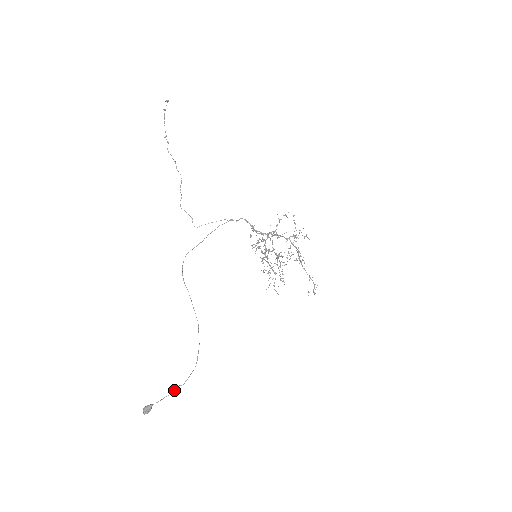
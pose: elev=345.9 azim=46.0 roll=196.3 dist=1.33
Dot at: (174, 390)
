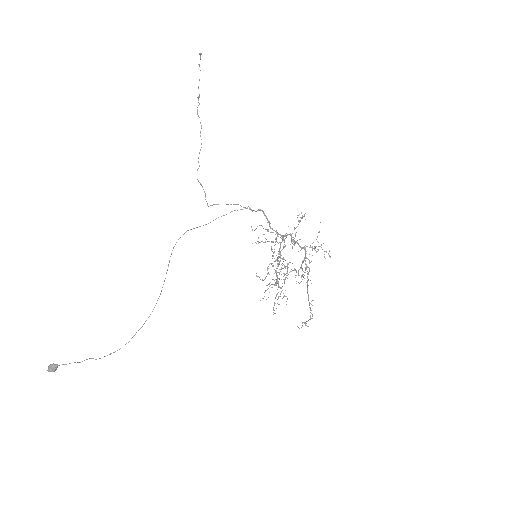
Dot at: (84, 360)
